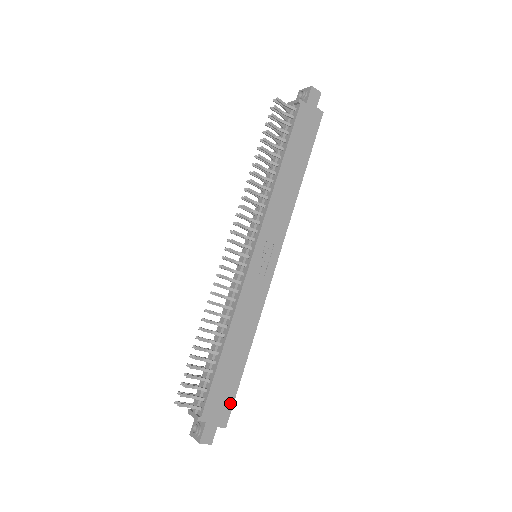
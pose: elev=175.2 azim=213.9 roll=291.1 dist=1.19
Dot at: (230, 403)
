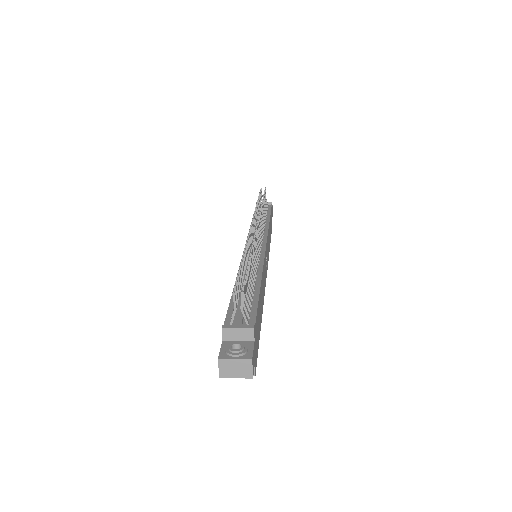
Dot at: (257, 350)
